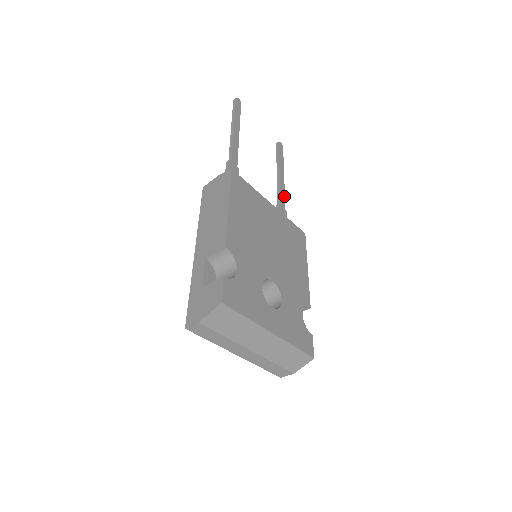
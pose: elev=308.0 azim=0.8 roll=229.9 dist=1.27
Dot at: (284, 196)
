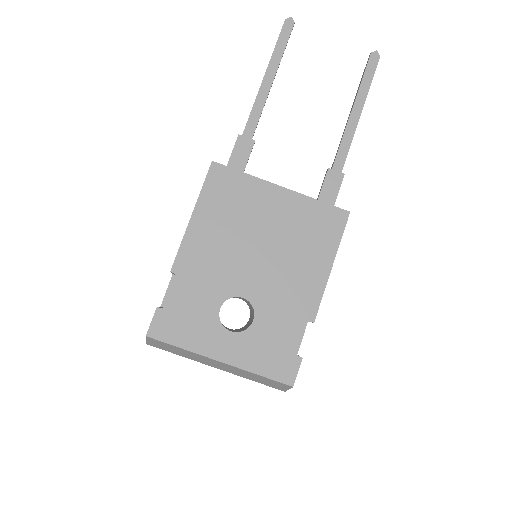
Dot at: (347, 150)
